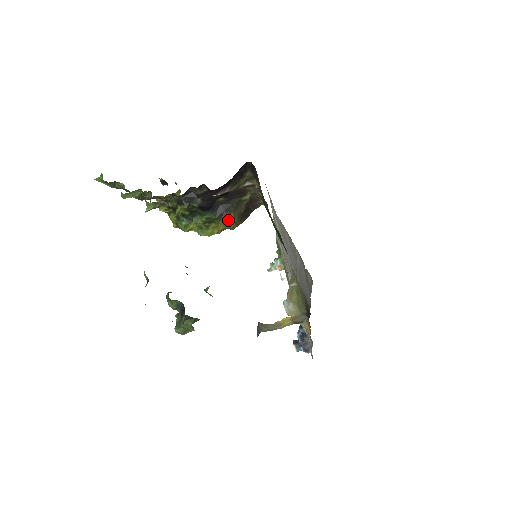
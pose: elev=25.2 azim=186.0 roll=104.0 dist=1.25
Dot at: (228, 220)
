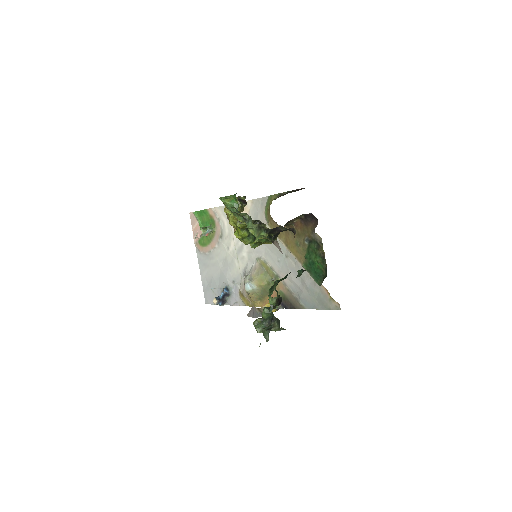
Dot at: occluded
